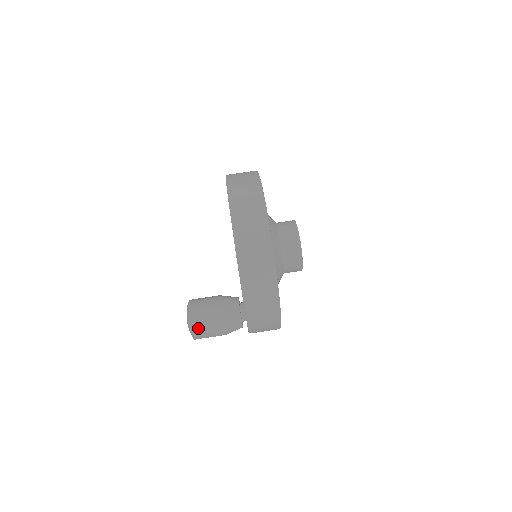
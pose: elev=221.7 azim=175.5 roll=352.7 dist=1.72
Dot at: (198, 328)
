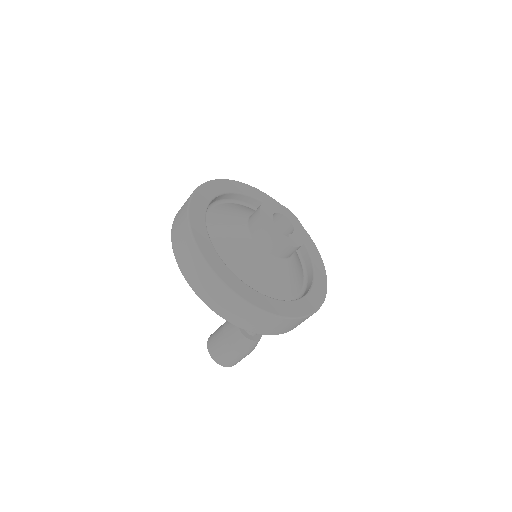
Dot at: (221, 360)
